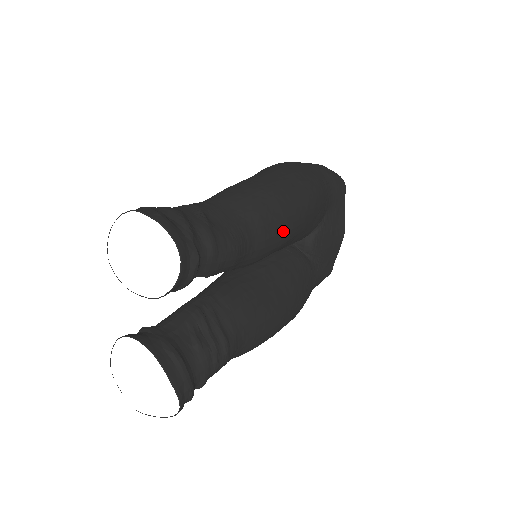
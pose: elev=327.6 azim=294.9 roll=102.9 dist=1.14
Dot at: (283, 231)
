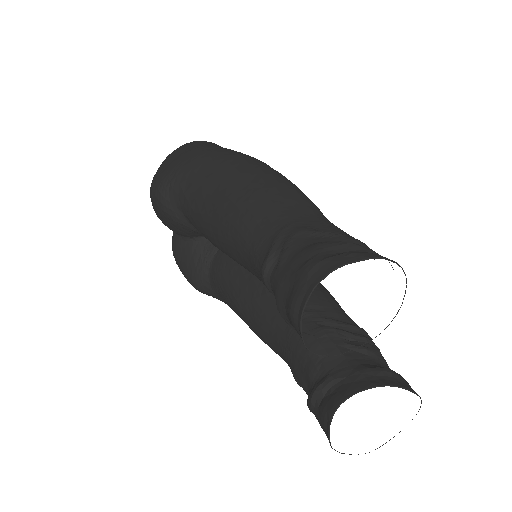
Dot at: occluded
